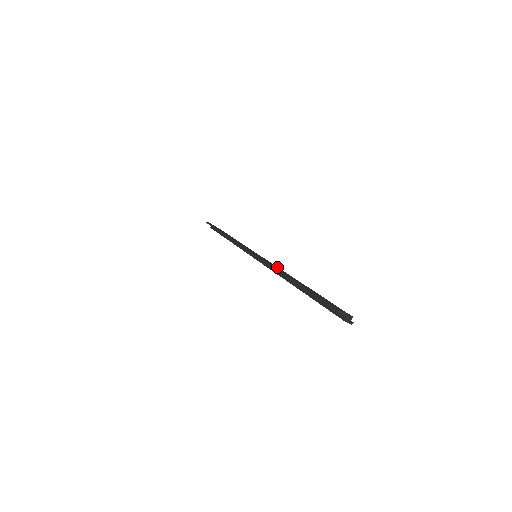
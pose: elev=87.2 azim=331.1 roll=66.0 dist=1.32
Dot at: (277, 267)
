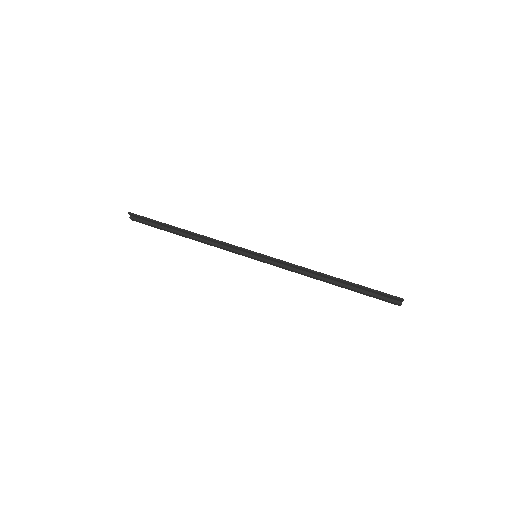
Dot at: (294, 267)
